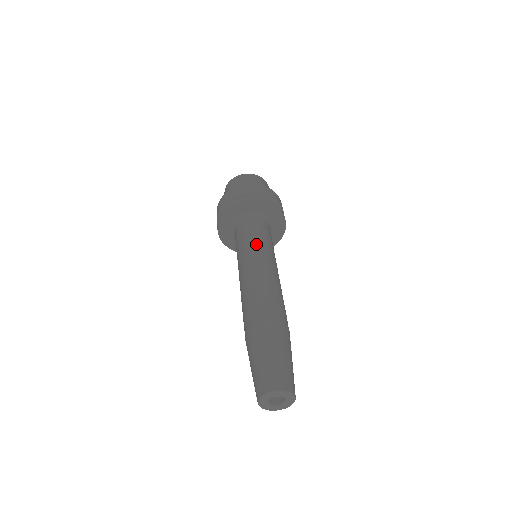
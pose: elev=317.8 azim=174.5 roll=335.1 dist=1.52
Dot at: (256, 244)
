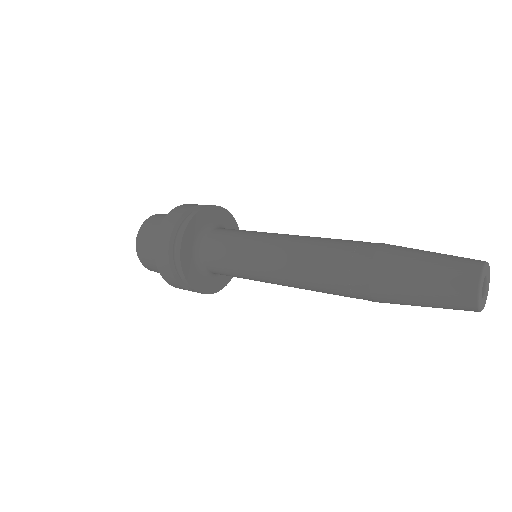
Dot at: (252, 236)
